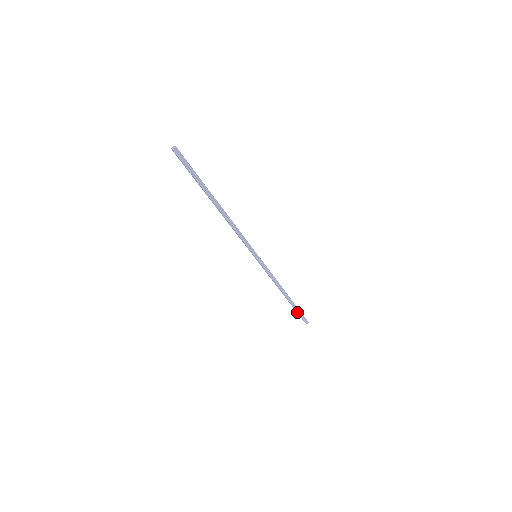
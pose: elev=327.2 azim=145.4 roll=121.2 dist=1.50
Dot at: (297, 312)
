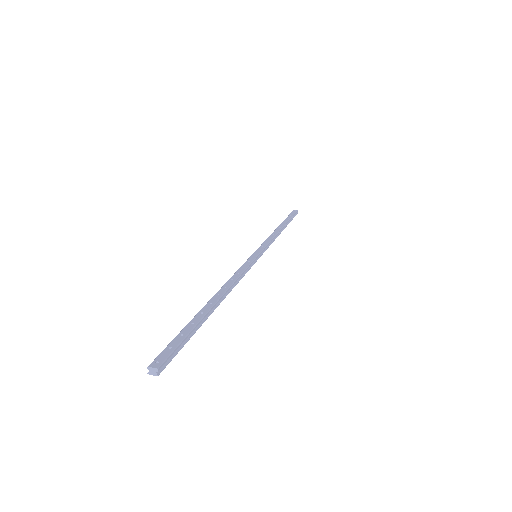
Dot at: (290, 220)
